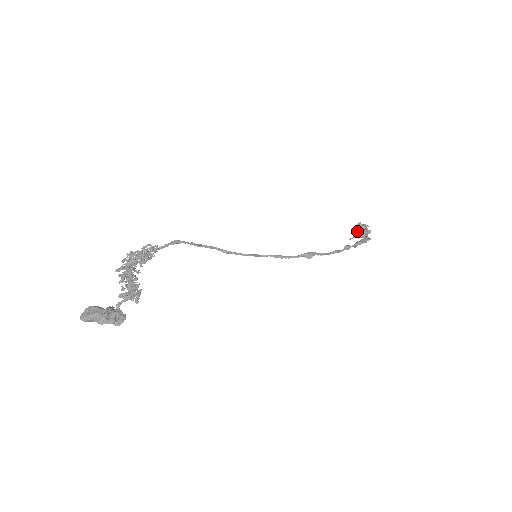
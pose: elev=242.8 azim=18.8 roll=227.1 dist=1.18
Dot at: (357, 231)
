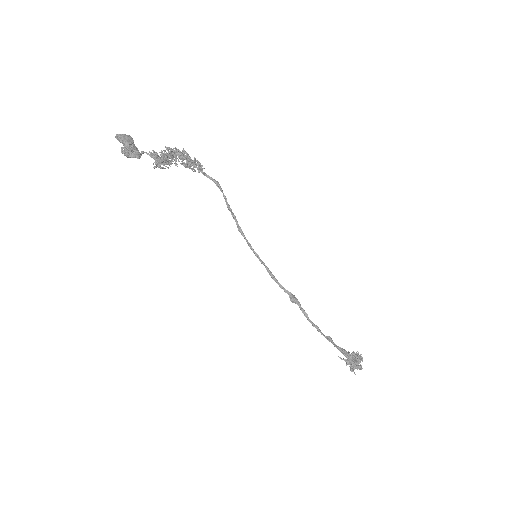
Dot at: (351, 356)
